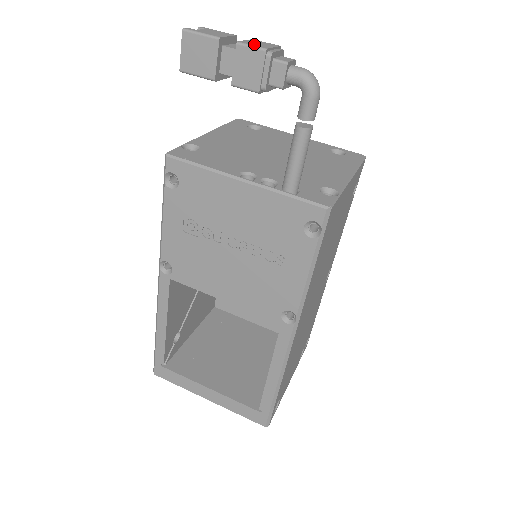
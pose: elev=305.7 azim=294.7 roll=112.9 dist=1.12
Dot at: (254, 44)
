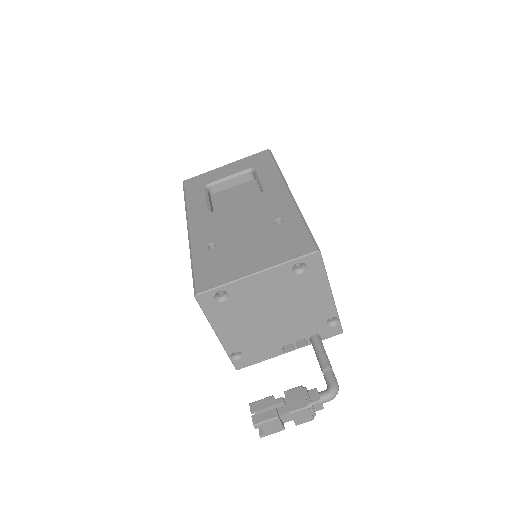
Dot at: (304, 421)
